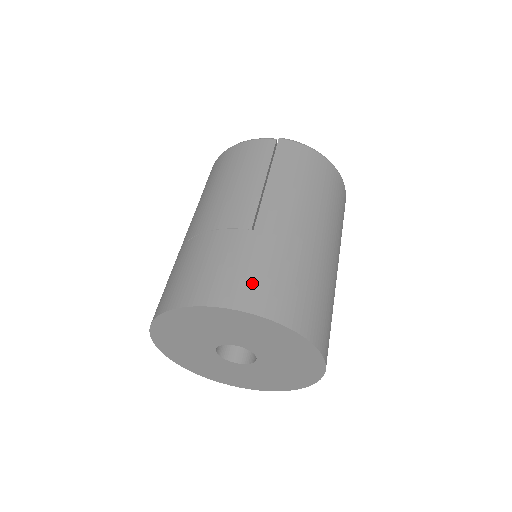
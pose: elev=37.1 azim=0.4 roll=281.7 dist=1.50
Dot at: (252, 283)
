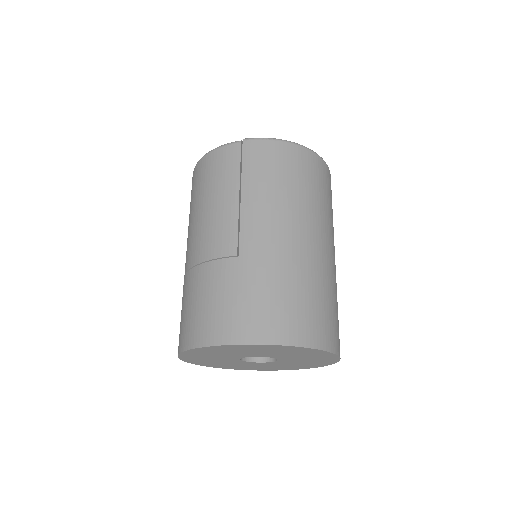
Dot at: (248, 313)
